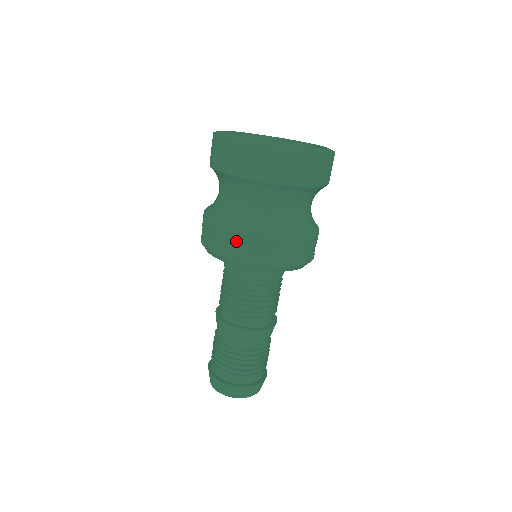
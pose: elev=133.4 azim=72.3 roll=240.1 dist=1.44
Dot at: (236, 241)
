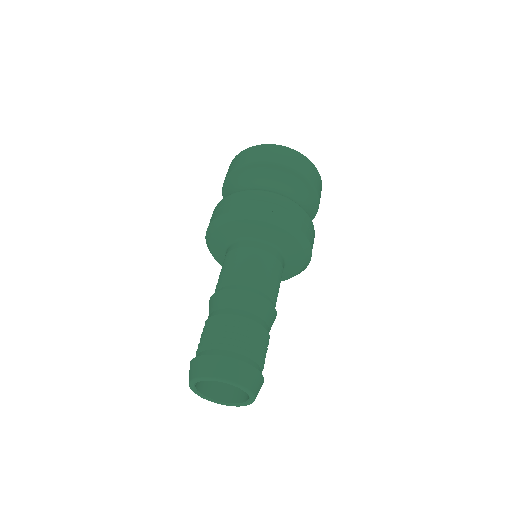
Dot at: (238, 199)
